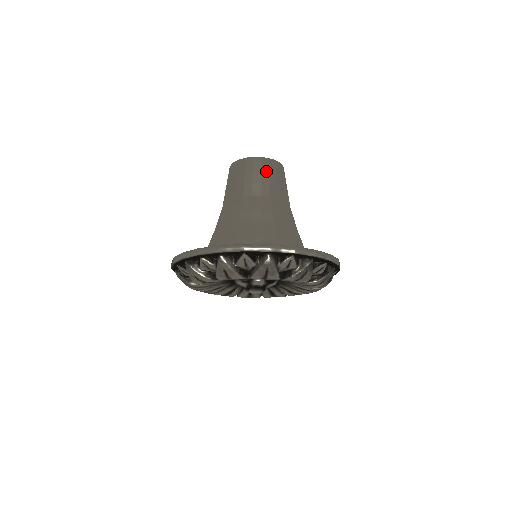
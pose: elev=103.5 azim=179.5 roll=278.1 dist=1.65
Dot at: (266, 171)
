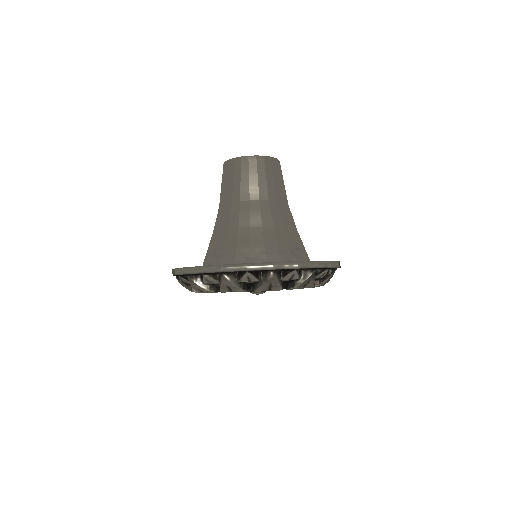
Dot at: (262, 171)
